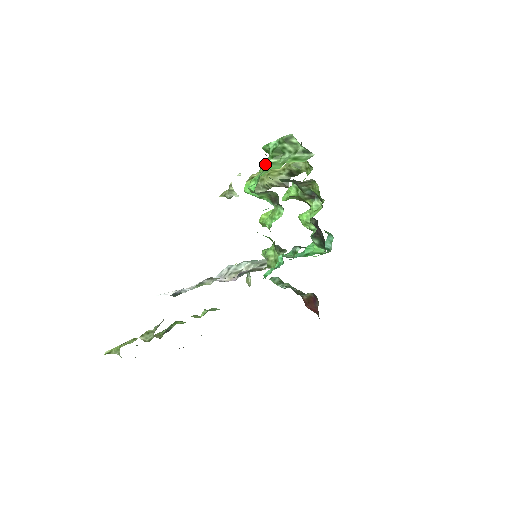
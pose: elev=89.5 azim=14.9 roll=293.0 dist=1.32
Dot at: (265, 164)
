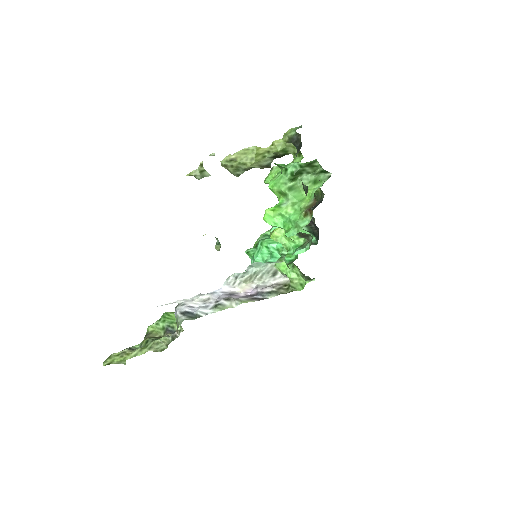
Dot at: (283, 188)
